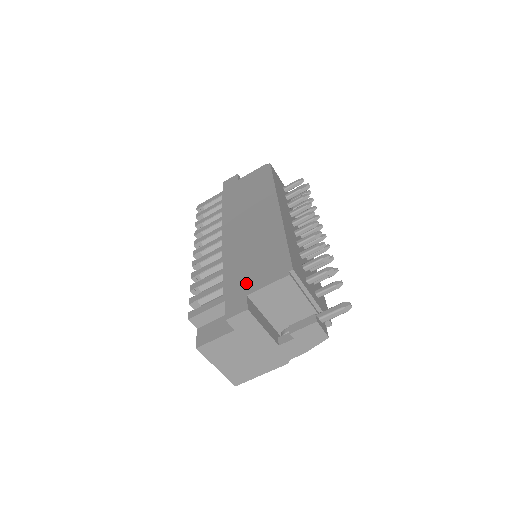
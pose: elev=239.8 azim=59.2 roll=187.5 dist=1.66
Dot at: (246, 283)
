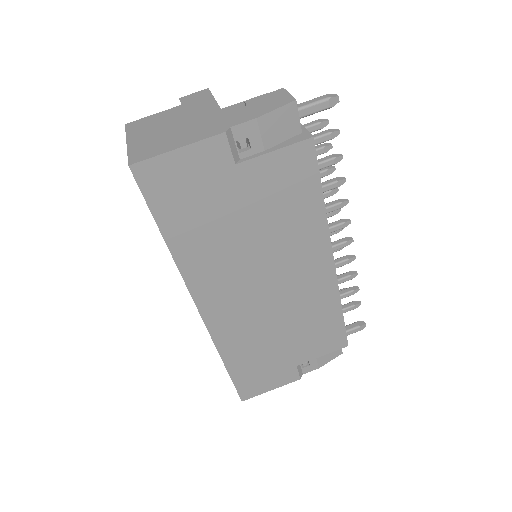
Dot at: occluded
